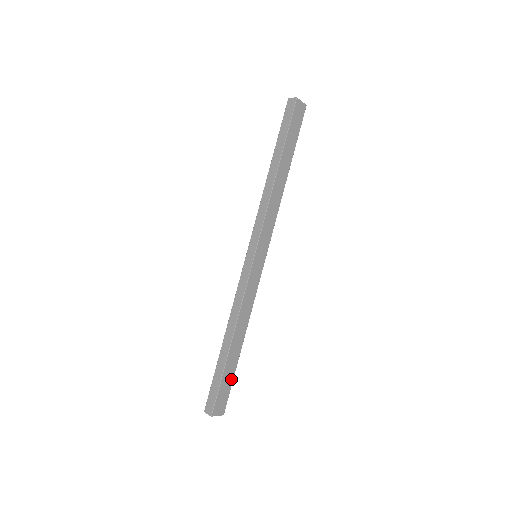
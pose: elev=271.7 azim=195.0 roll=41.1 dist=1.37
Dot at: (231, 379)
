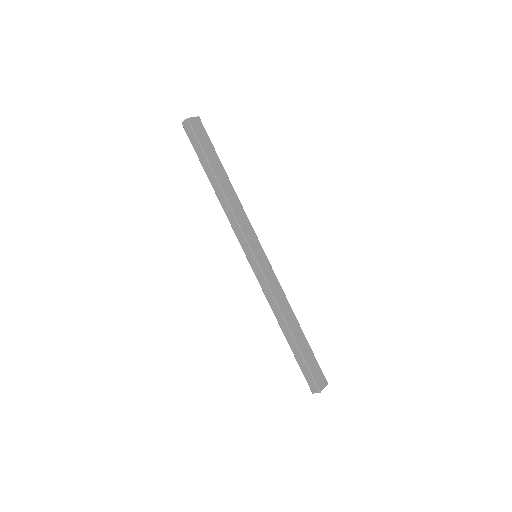
Dot at: (312, 356)
